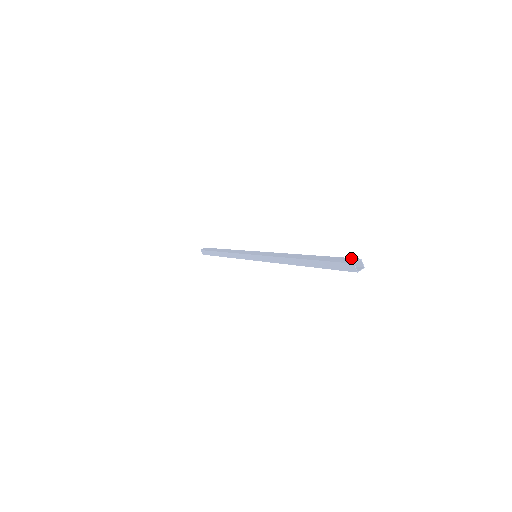
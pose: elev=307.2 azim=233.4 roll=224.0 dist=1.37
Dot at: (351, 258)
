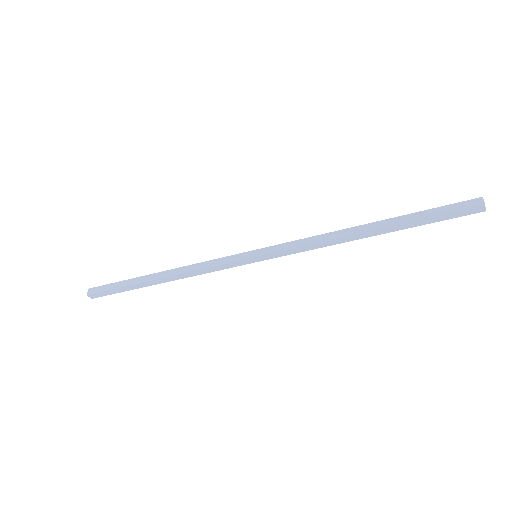
Dot at: (466, 201)
